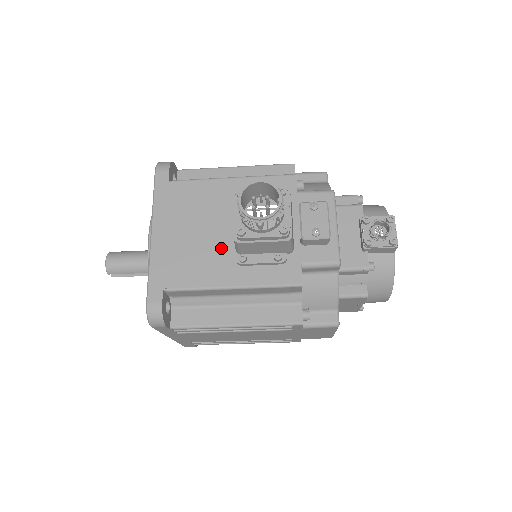
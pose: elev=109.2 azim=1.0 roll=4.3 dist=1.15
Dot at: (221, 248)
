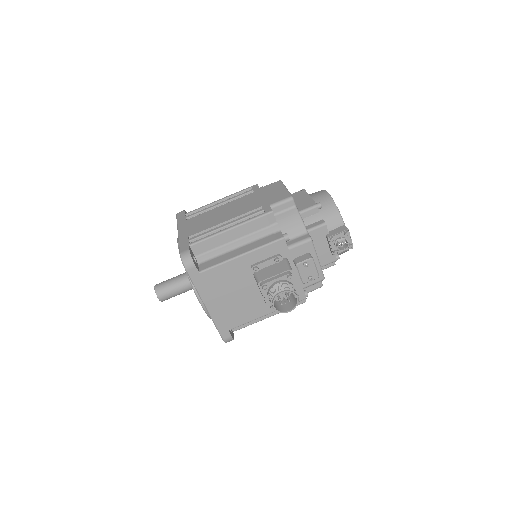
Dot at: (253, 298)
